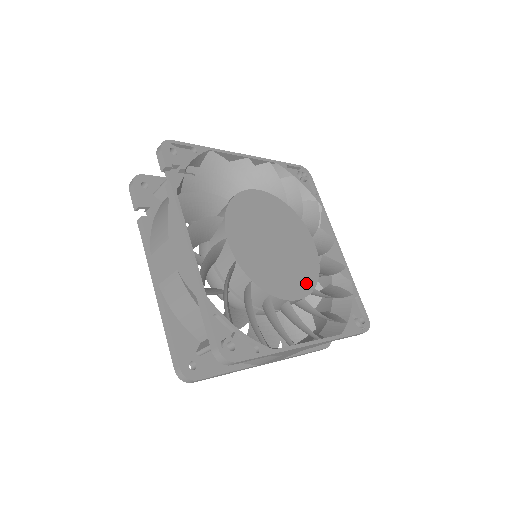
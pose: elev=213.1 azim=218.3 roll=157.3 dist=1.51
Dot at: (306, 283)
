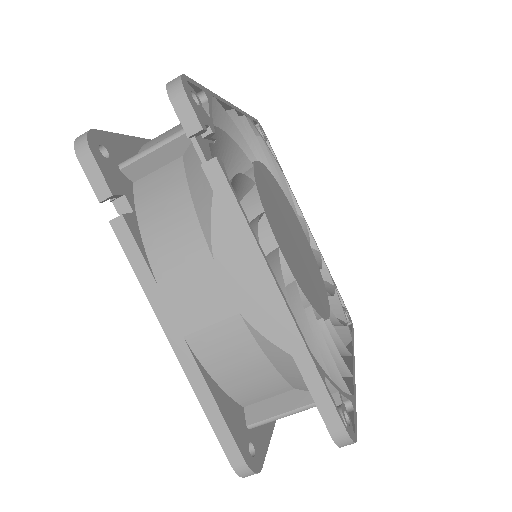
Dot at: (322, 287)
